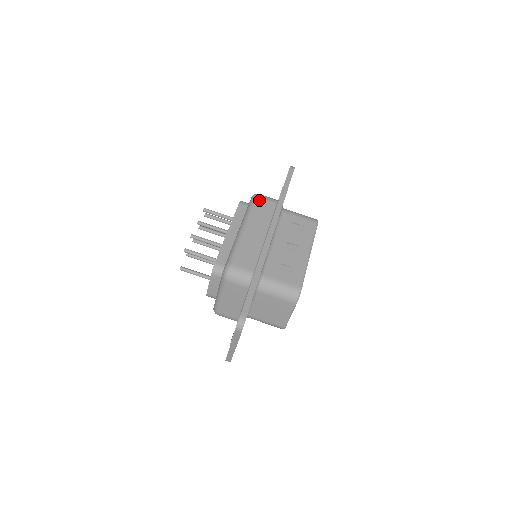
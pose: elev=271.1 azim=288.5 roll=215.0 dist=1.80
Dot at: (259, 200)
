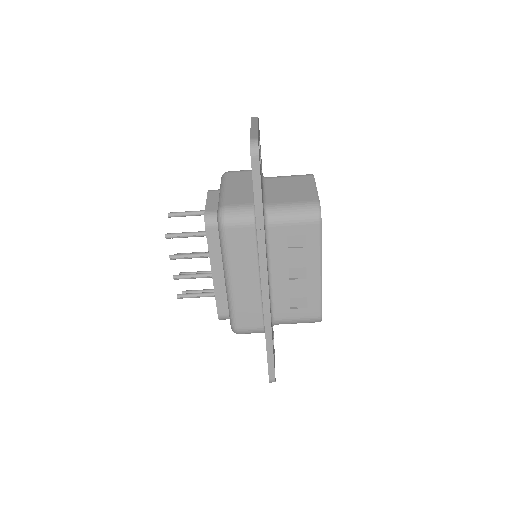
Dot at: (230, 232)
